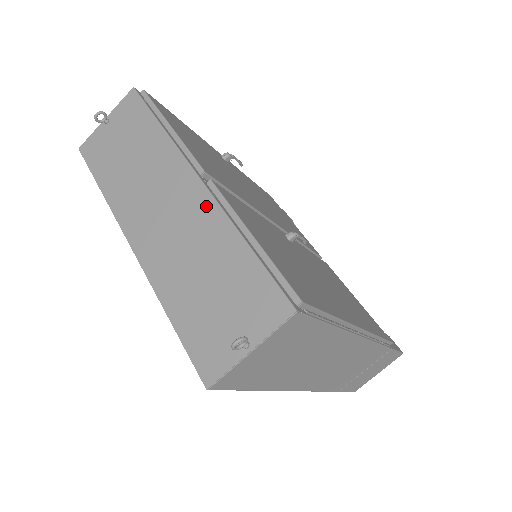
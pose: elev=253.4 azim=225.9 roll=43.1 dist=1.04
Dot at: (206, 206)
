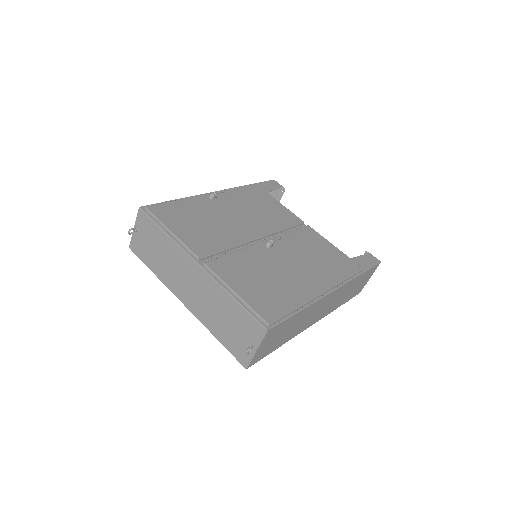
Dot at: (208, 280)
